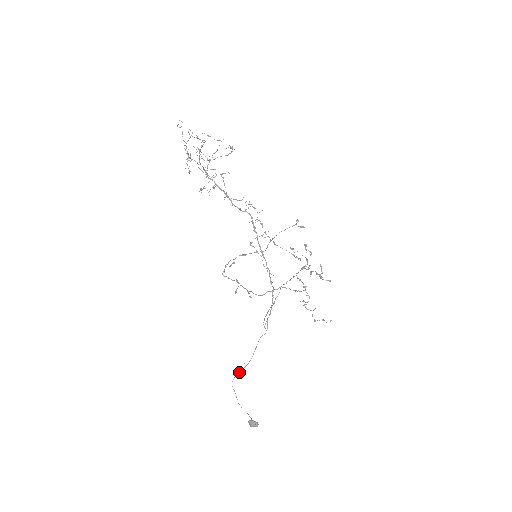
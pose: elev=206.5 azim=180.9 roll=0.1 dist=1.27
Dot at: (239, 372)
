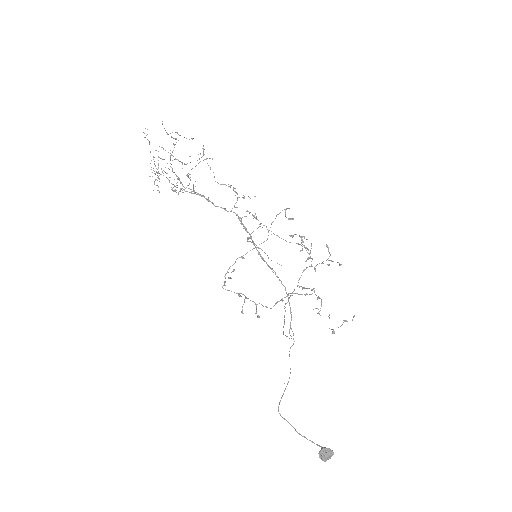
Dot at: (282, 395)
